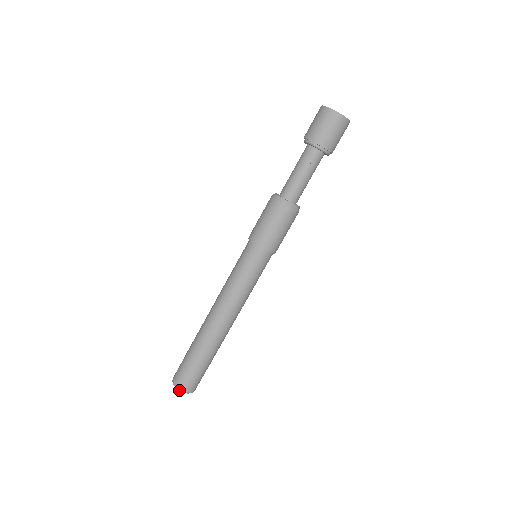
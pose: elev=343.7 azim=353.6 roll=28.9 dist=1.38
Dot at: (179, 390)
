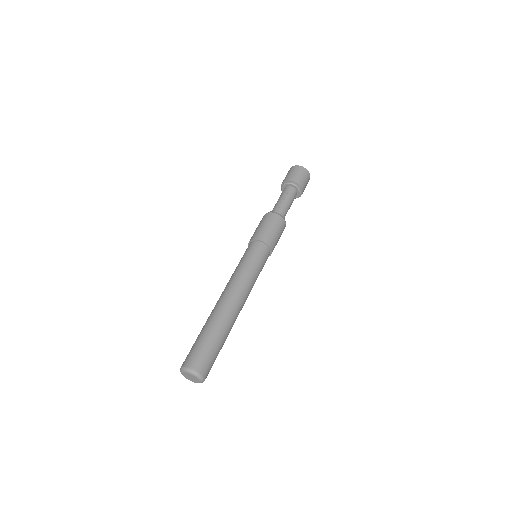
Dot at: (186, 369)
